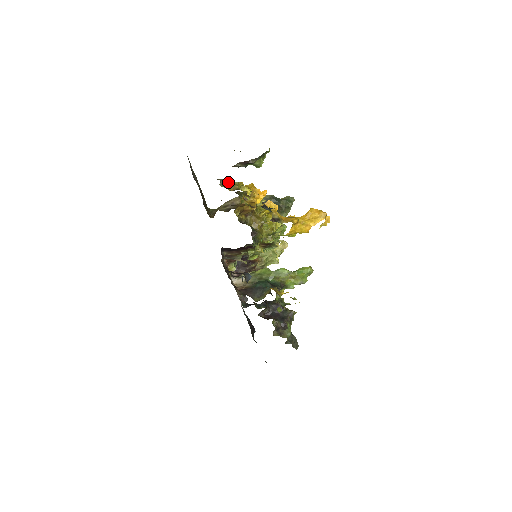
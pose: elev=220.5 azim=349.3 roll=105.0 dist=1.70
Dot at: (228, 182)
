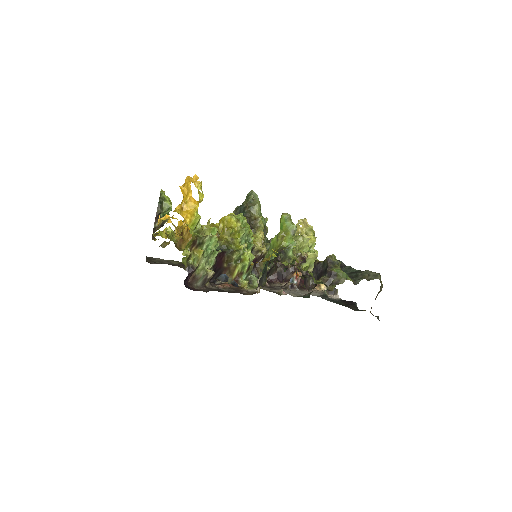
Dot at: occluded
